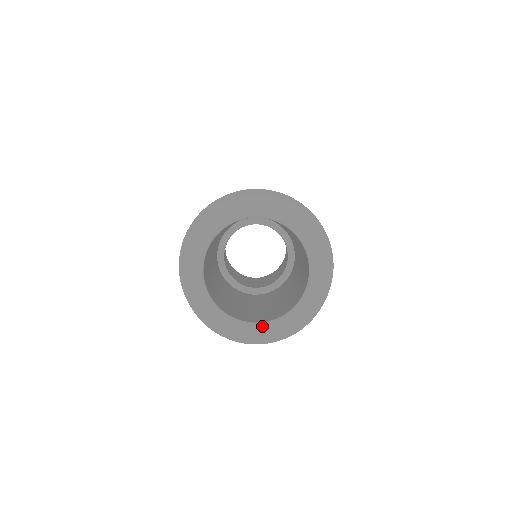
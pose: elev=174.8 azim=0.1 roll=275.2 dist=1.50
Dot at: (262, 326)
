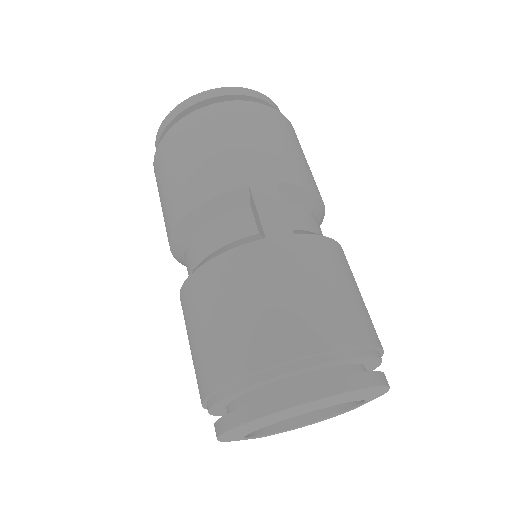
Dot at: occluded
